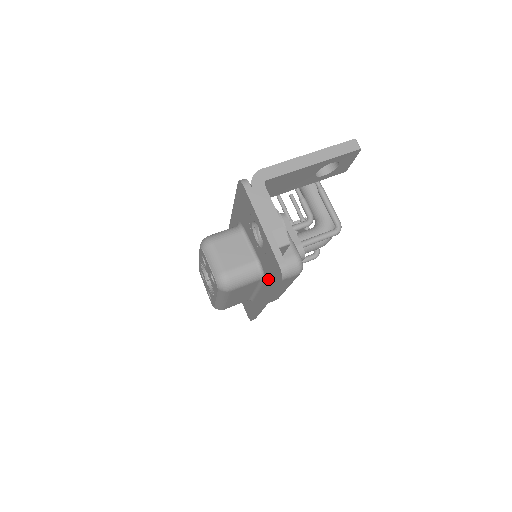
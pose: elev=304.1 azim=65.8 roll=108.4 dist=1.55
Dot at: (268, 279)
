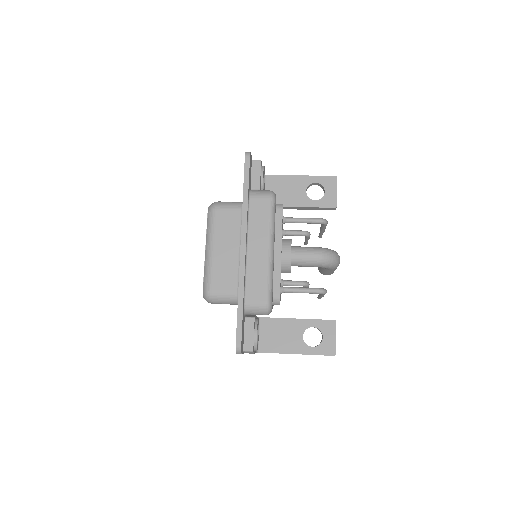
Dot at: occluded
